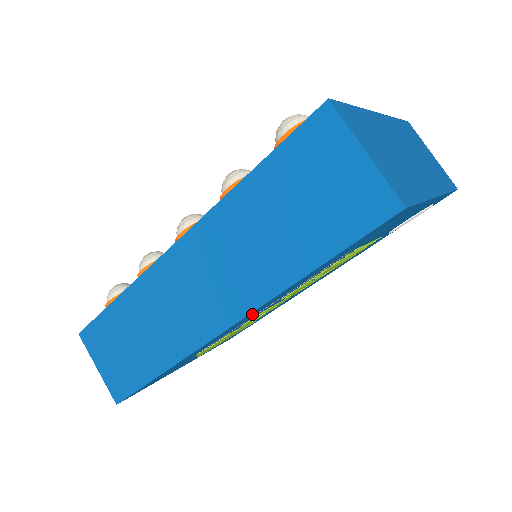
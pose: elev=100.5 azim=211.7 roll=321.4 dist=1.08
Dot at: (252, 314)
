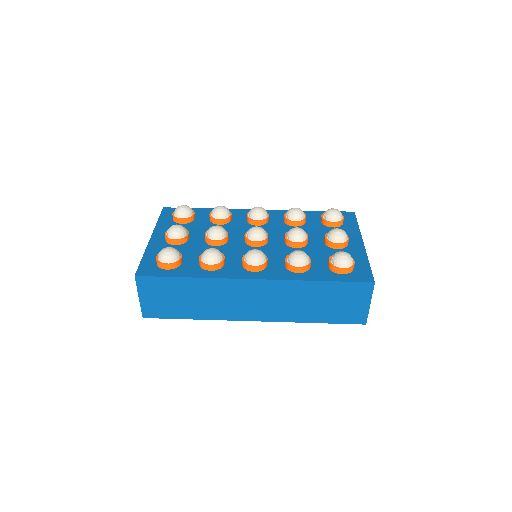
Dot at: occluded
